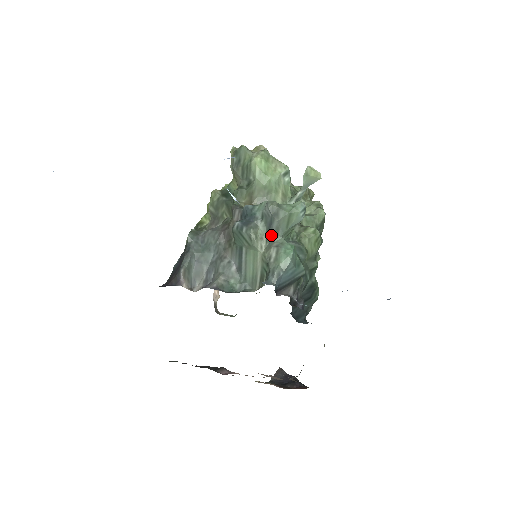
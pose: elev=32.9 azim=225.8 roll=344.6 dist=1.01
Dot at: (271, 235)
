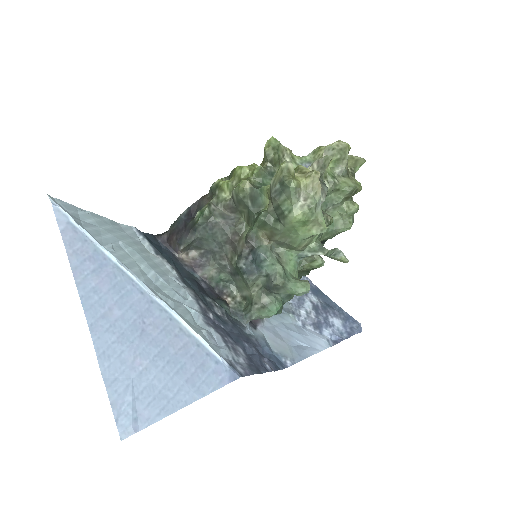
Dot at: (266, 290)
